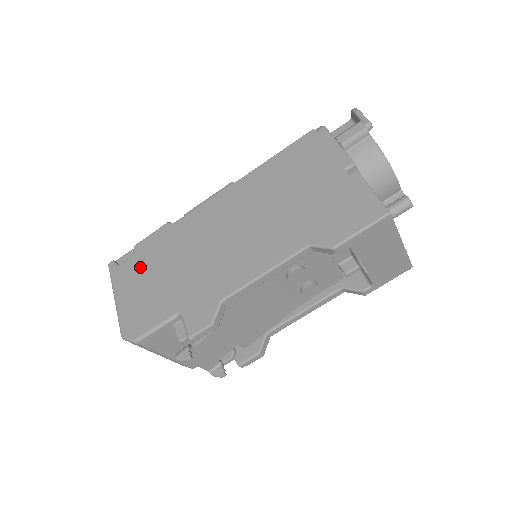
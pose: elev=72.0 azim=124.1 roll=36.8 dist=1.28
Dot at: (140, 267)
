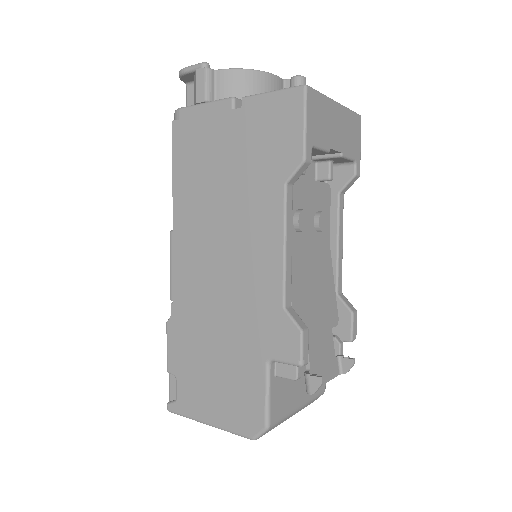
Dot at: (193, 377)
